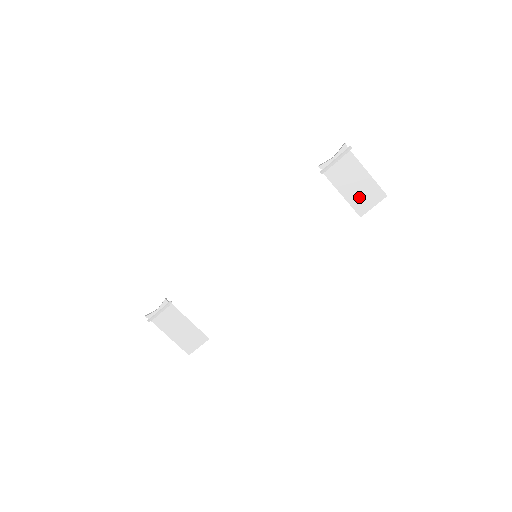
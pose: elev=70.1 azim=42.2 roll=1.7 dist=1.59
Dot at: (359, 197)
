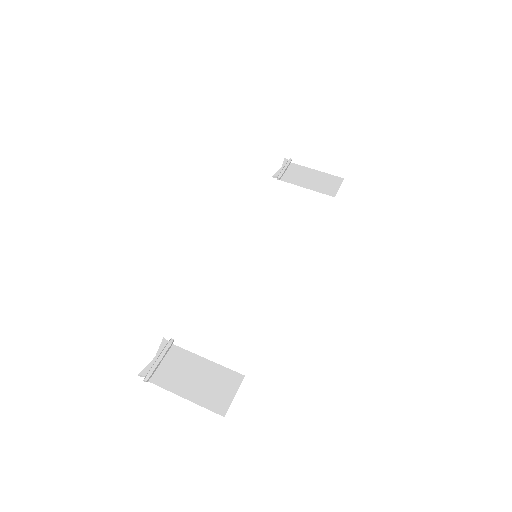
Dot at: (322, 186)
